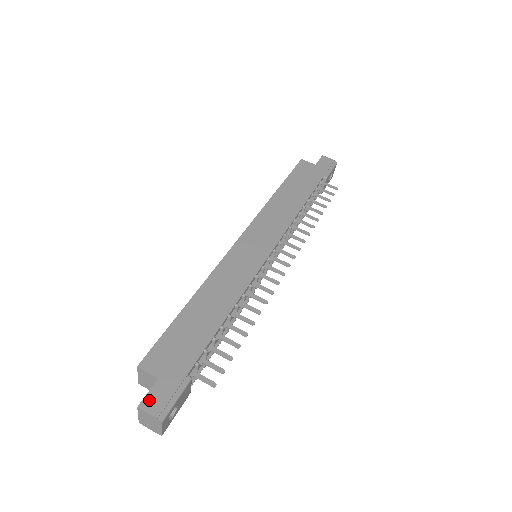
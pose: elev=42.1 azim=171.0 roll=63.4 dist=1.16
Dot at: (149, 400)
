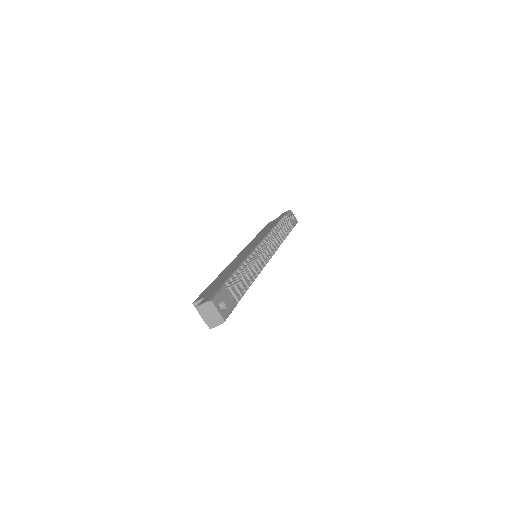
Dot at: (202, 302)
